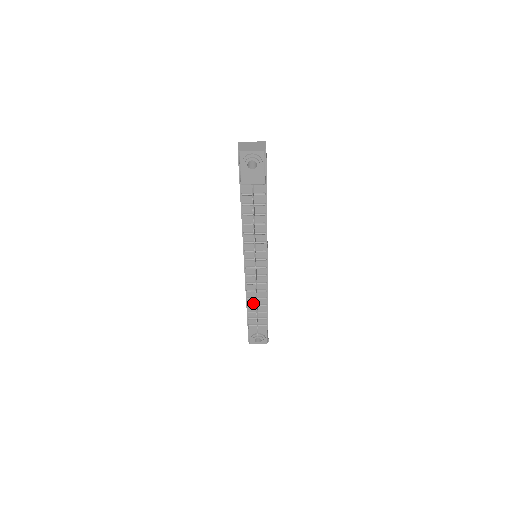
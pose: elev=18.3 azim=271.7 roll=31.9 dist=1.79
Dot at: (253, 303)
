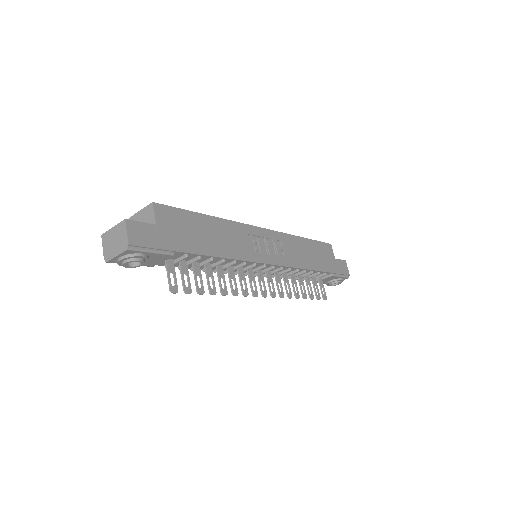
Dot at: occluded
